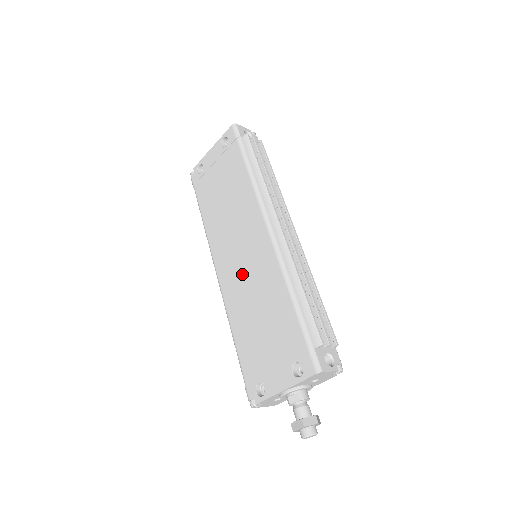
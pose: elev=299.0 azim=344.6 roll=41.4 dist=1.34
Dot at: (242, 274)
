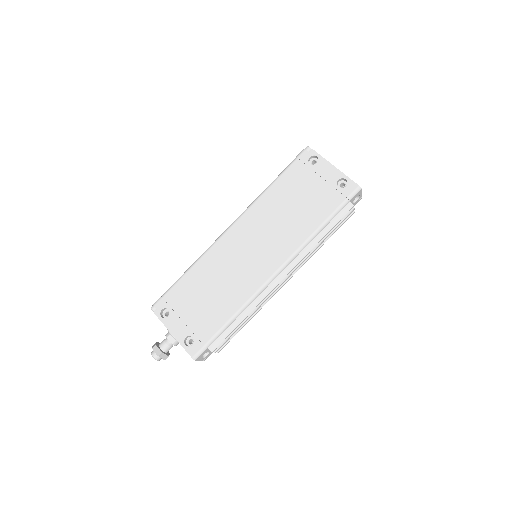
Dot at: (237, 258)
